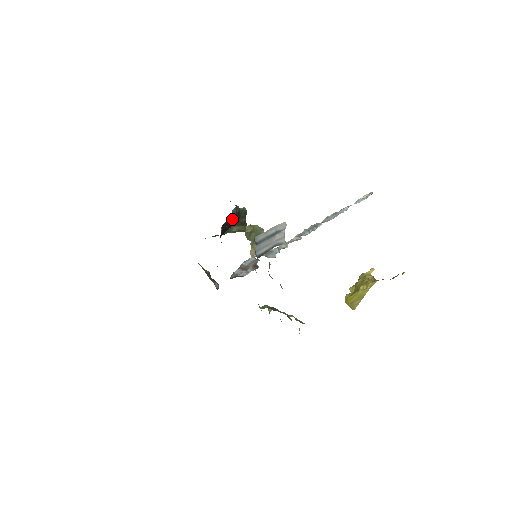
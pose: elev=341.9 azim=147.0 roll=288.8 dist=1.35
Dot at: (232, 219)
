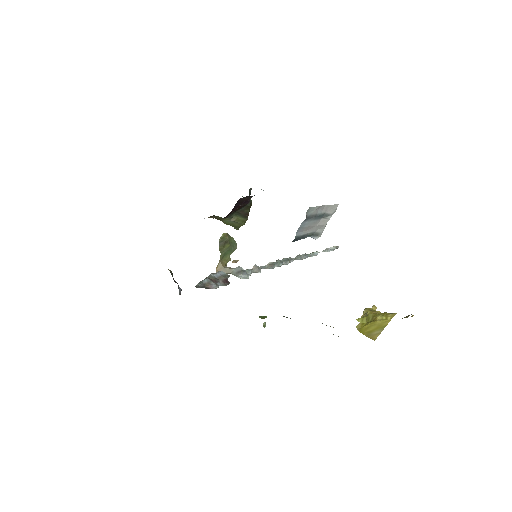
Dot at: (248, 198)
